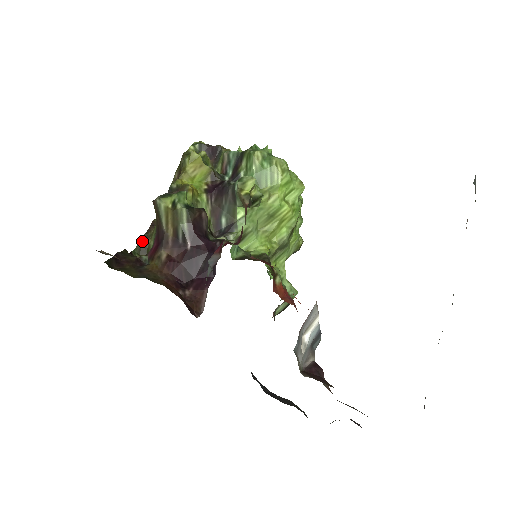
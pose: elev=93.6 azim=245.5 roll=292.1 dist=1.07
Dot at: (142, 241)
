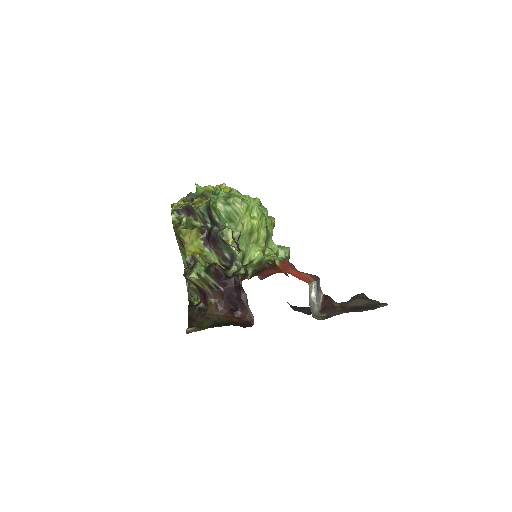
Dot at: (188, 288)
